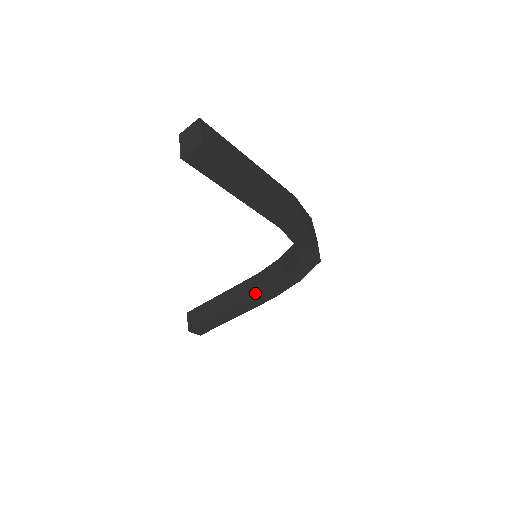
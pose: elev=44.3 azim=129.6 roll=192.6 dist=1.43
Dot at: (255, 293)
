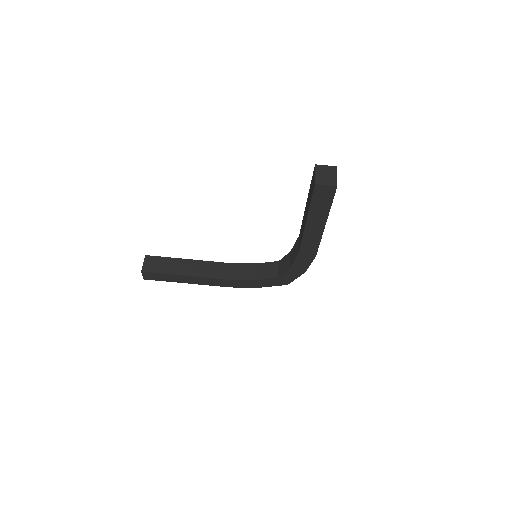
Dot at: (222, 276)
